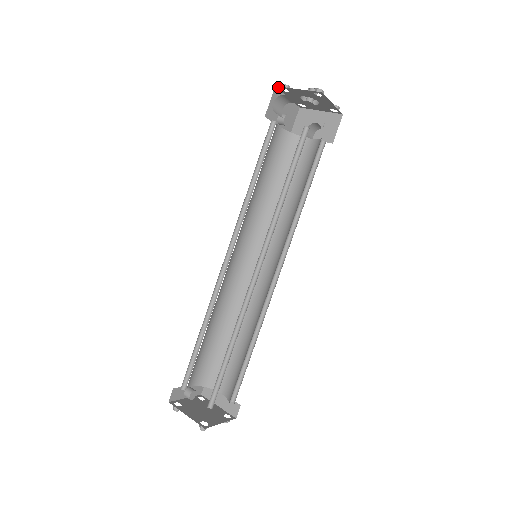
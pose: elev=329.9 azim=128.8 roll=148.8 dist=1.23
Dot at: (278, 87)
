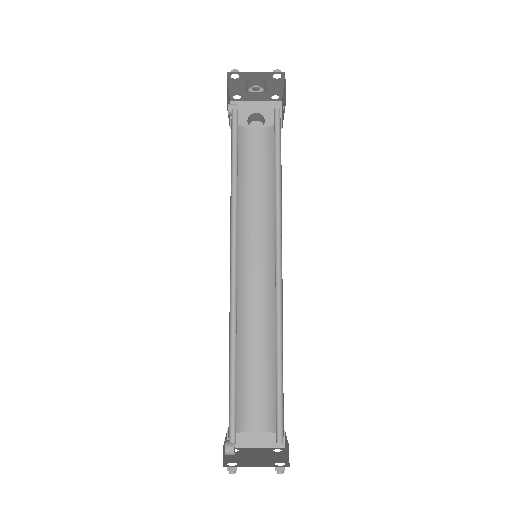
Dot at: (229, 73)
